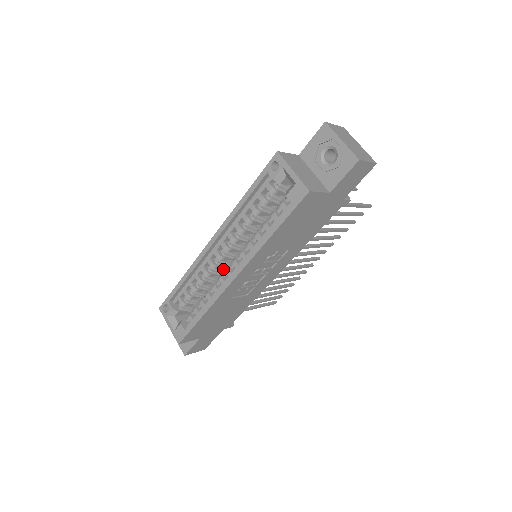
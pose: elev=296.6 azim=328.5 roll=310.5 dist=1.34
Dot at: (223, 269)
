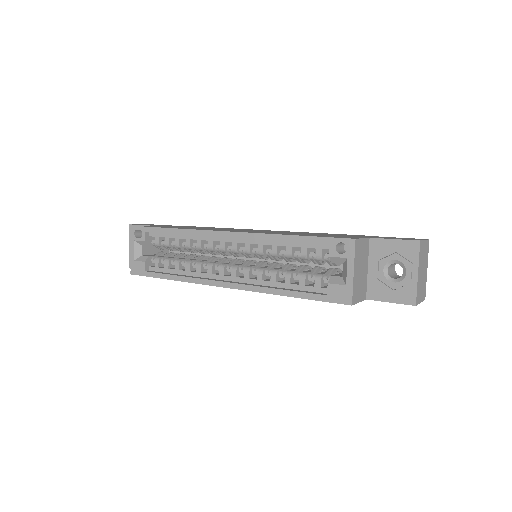
Dot at: occluded
